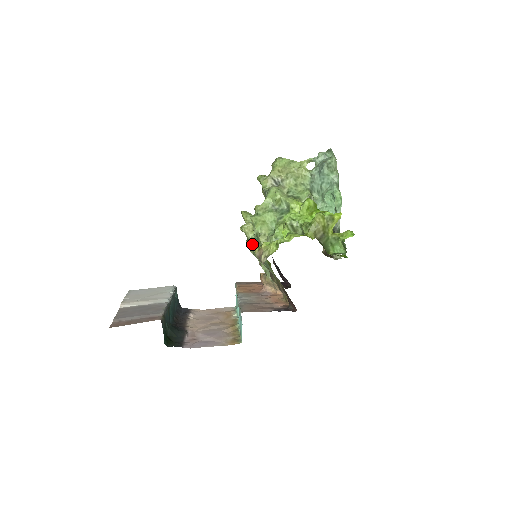
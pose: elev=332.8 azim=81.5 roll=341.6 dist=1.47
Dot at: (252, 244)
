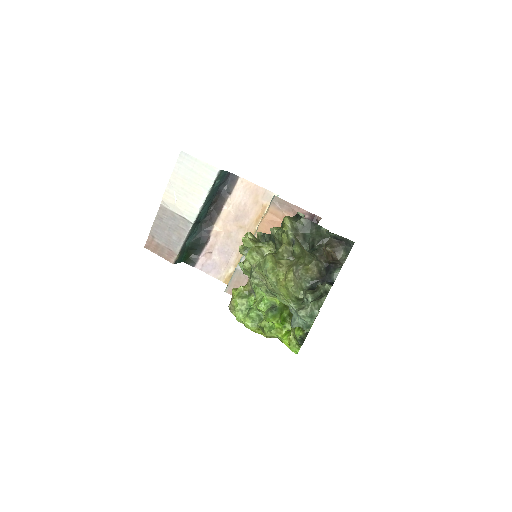
Dot at: occluded
